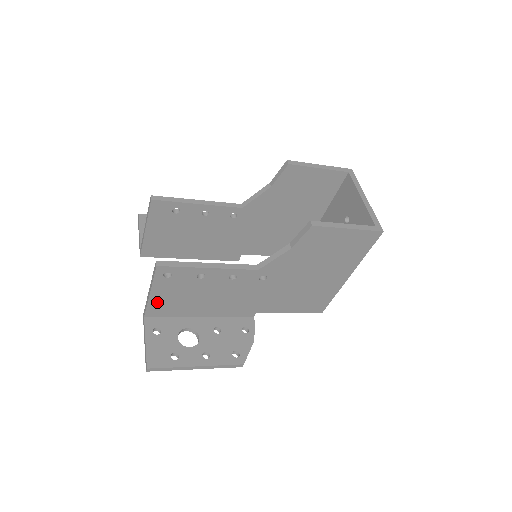
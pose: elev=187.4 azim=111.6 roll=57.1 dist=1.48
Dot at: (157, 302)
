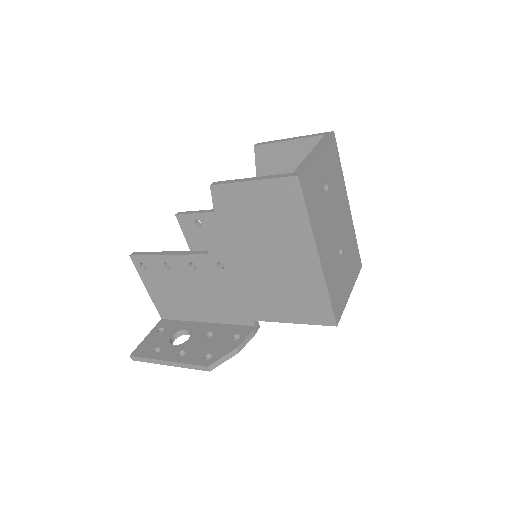
Dot at: (158, 300)
